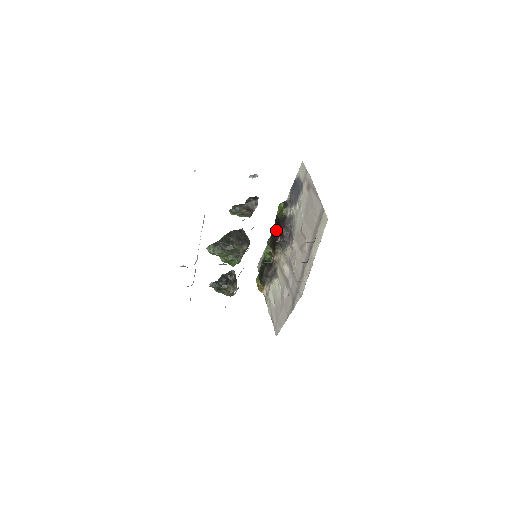
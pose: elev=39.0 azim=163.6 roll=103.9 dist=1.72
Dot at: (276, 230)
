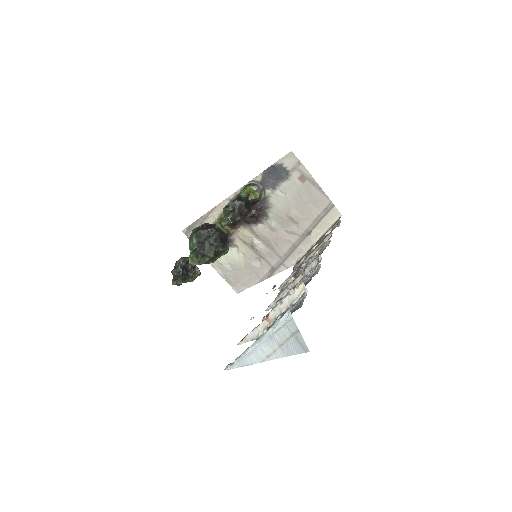
Dot at: occluded
